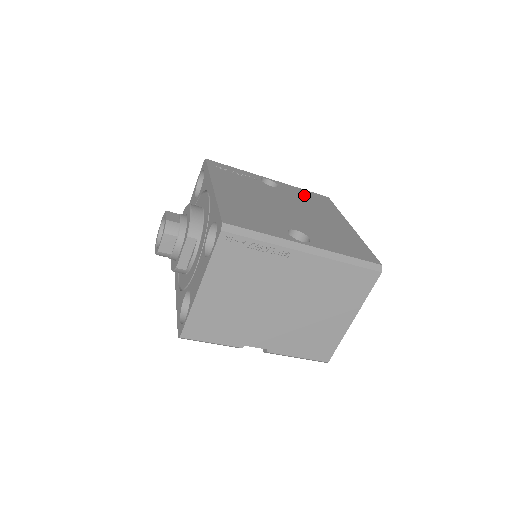
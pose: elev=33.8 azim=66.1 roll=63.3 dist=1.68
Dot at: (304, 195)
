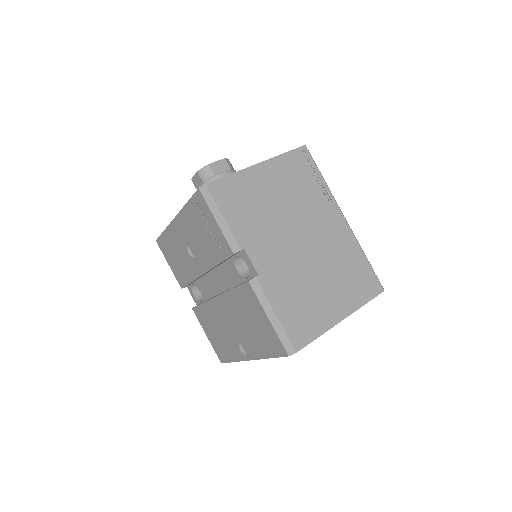
Dot at: occluded
